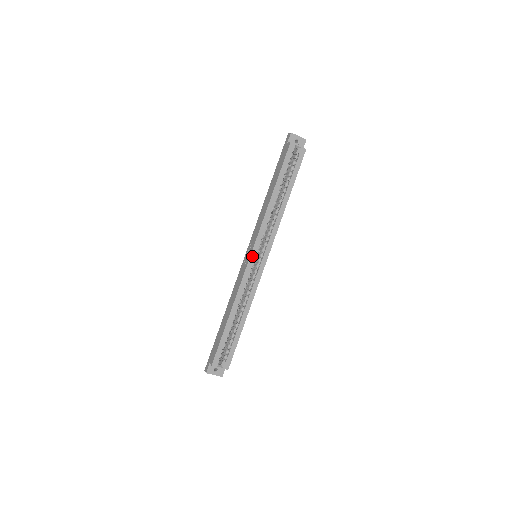
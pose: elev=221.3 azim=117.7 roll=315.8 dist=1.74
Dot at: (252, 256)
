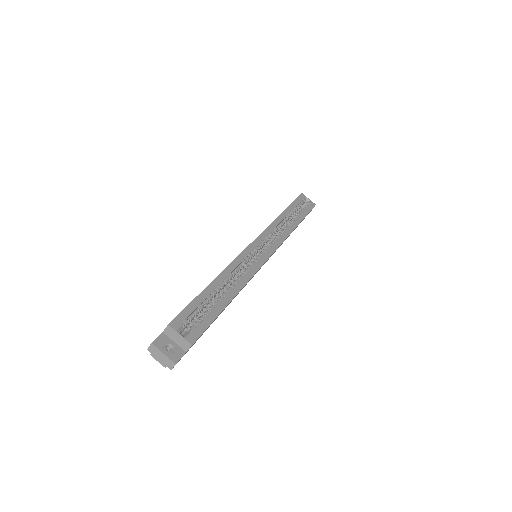
Dot at: (254, 243)
